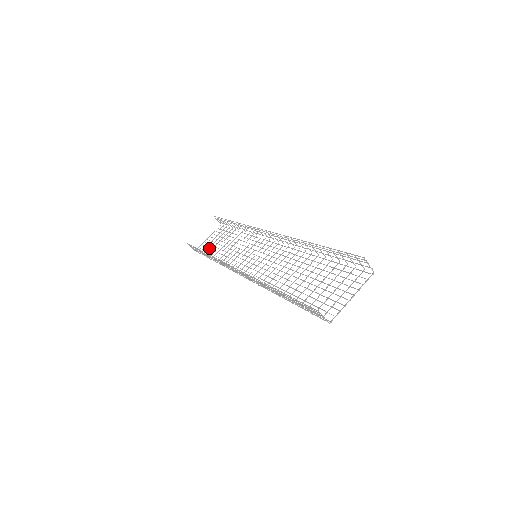
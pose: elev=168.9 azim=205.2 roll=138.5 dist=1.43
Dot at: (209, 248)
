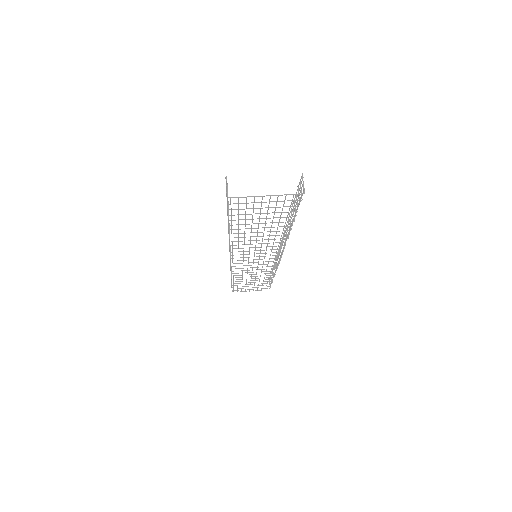
Dot at: (242, 286)
